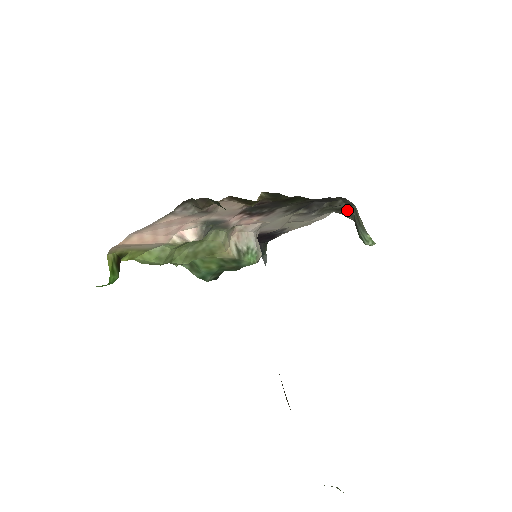
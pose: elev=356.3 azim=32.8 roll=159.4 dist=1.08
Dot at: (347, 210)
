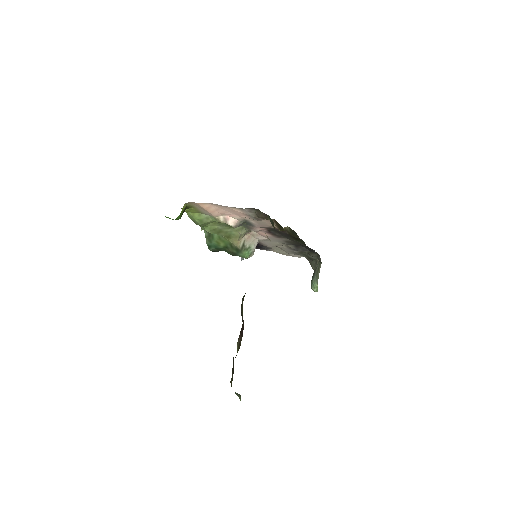
Dot at: (314, 262)
